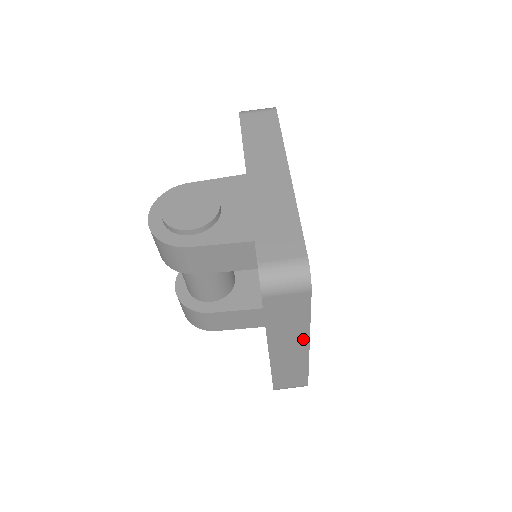
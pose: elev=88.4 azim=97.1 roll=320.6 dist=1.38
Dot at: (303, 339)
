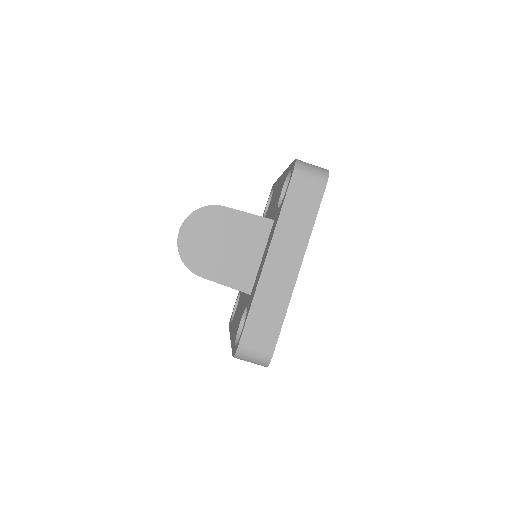
Dot at: occluded
